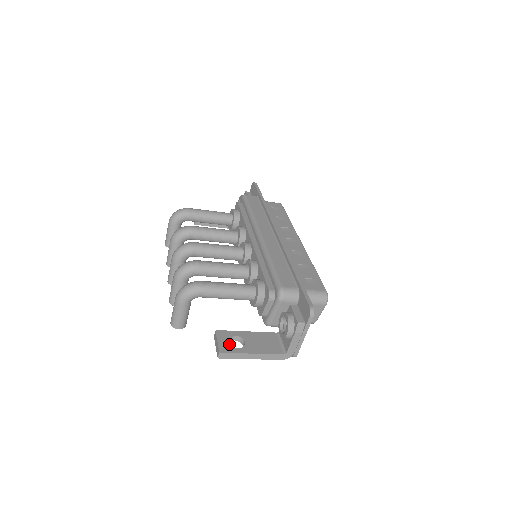
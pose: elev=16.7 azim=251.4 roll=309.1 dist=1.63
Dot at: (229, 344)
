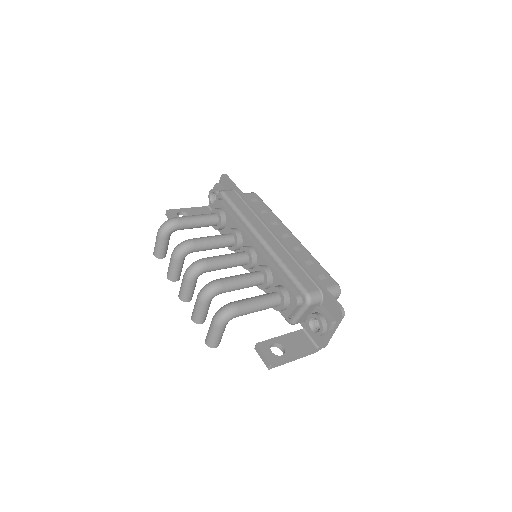
Dot at: (273, 354)
